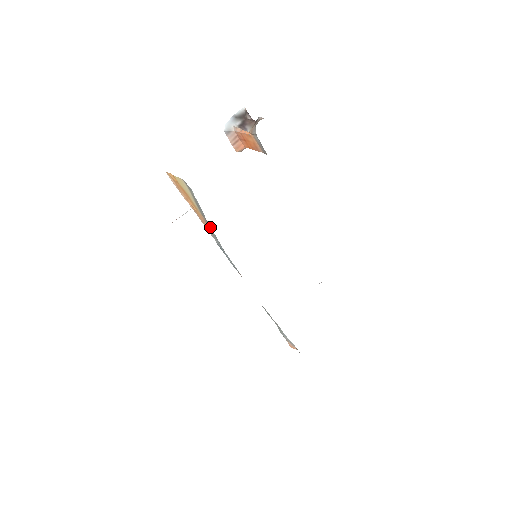
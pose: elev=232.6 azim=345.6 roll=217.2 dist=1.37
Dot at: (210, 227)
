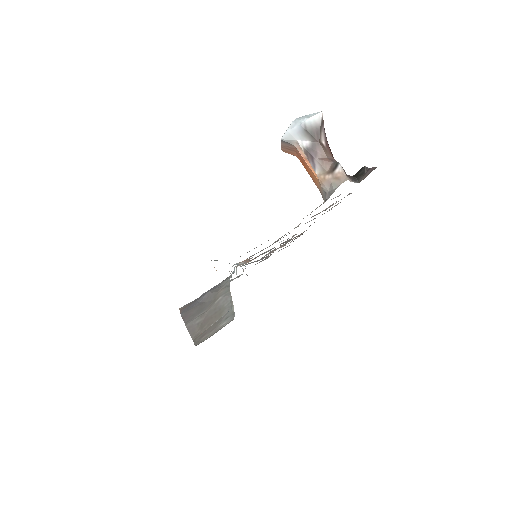
Dot at: occluded
